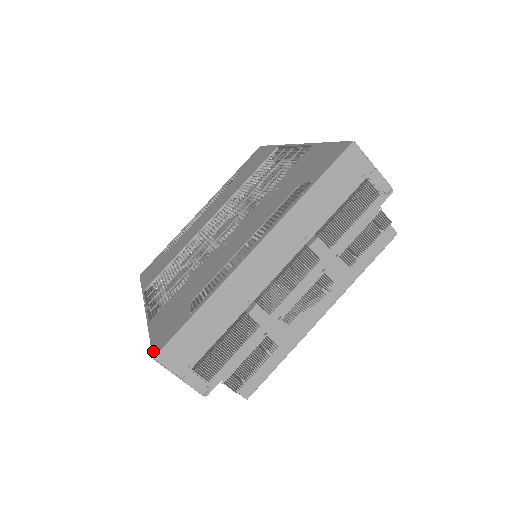
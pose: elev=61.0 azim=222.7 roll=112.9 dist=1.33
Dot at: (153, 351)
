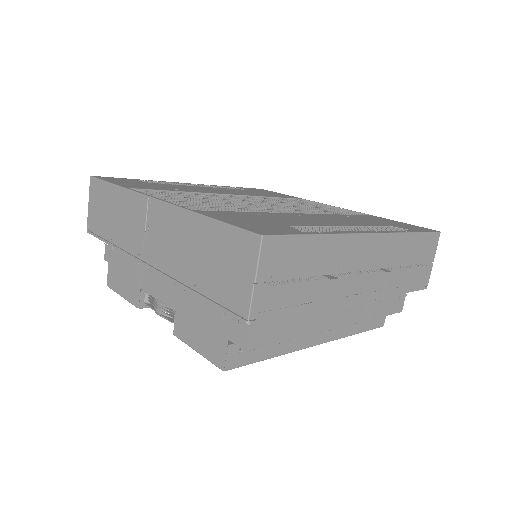
Dot at: (253, 230)
